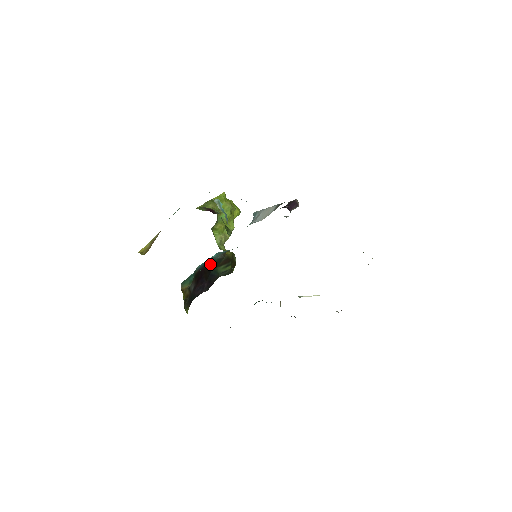
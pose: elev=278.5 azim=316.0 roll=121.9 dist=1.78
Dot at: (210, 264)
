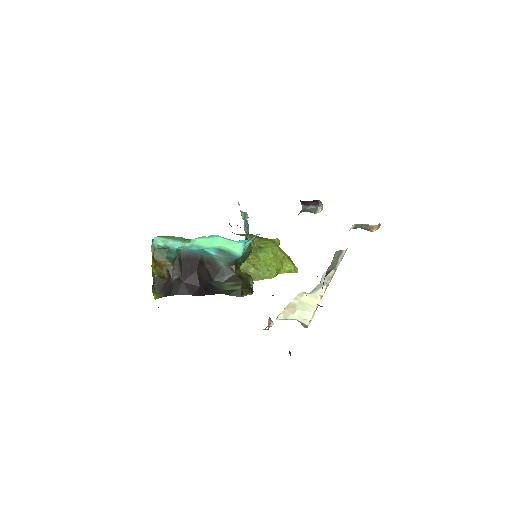
Dot at: (210, 267)
